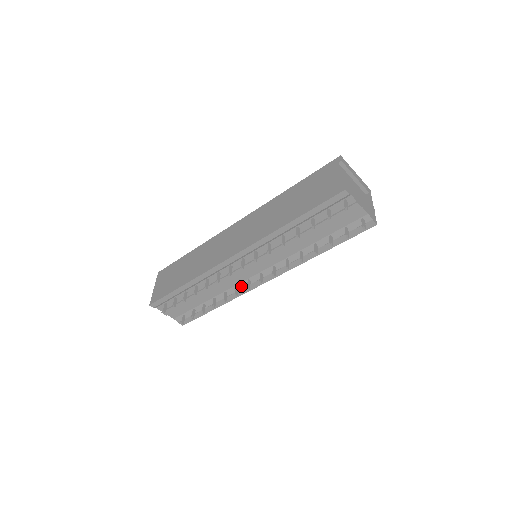
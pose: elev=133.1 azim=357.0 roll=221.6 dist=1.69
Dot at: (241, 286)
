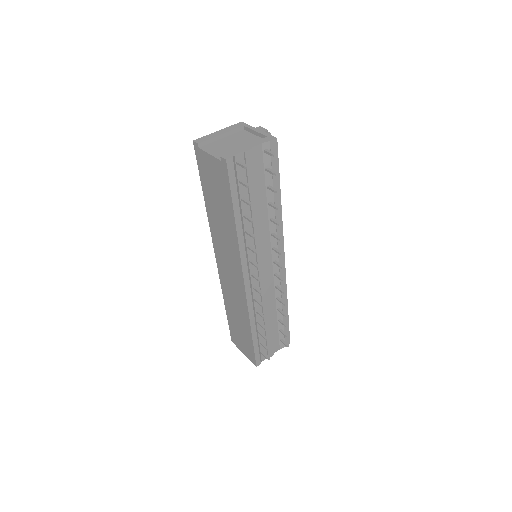
Dot at: (277, 283)
